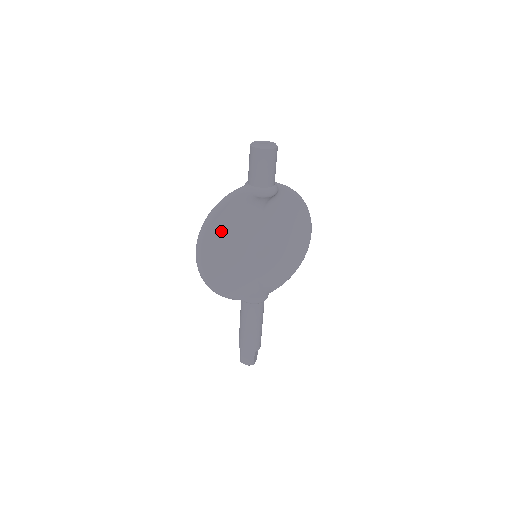
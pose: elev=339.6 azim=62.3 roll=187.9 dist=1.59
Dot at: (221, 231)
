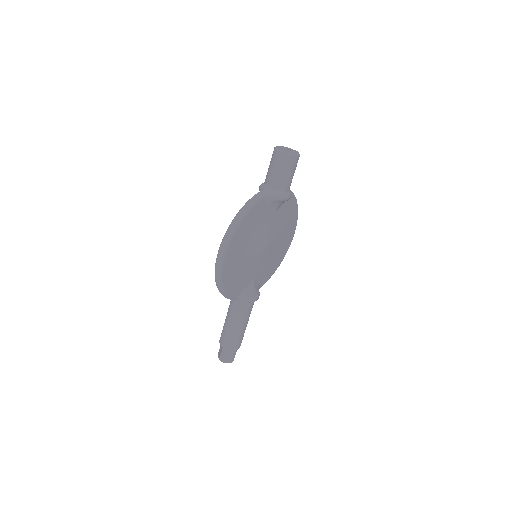
Dot at: (244, 233)
